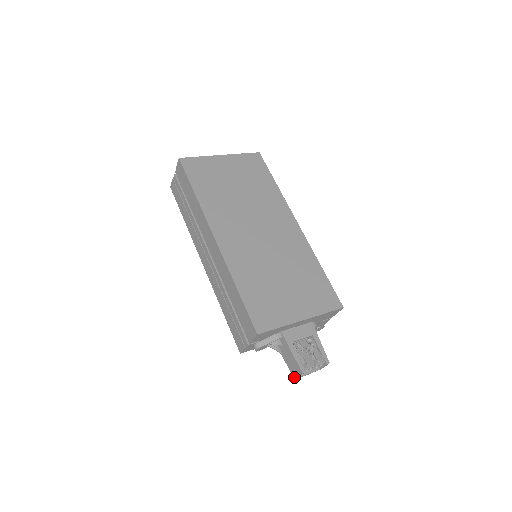
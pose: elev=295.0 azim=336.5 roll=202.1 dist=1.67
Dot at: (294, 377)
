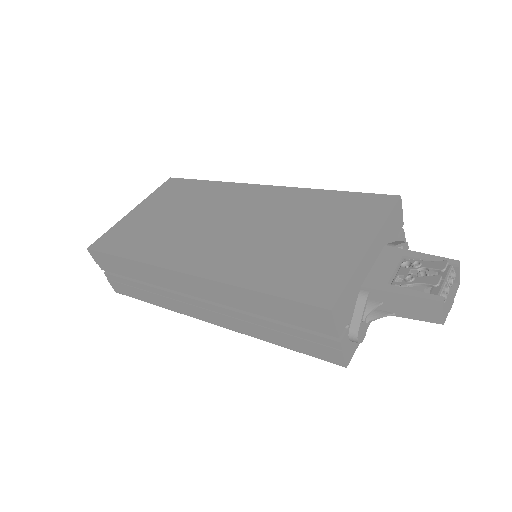
Dot at: (439, 322)
